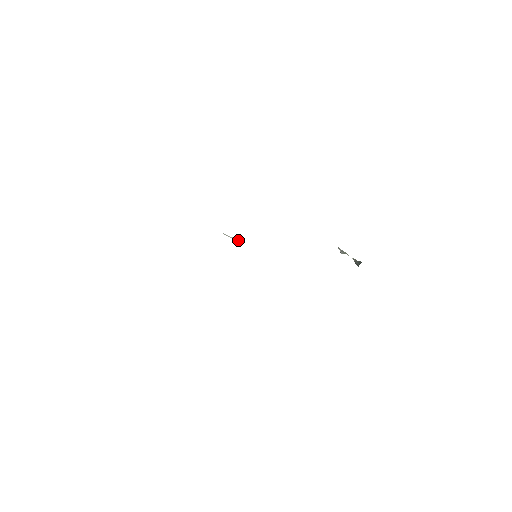
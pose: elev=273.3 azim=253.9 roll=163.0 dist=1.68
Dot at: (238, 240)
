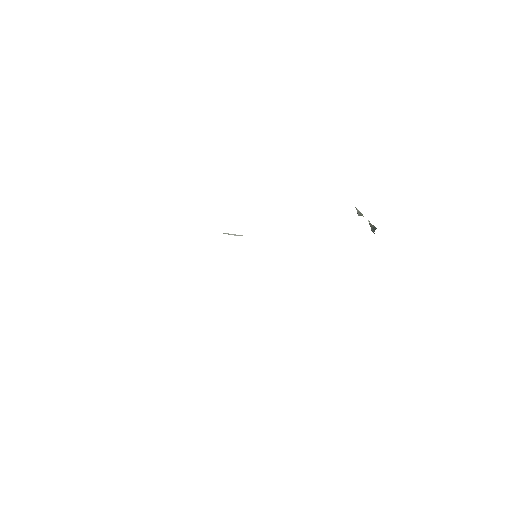
Dot at: (241, 235)
